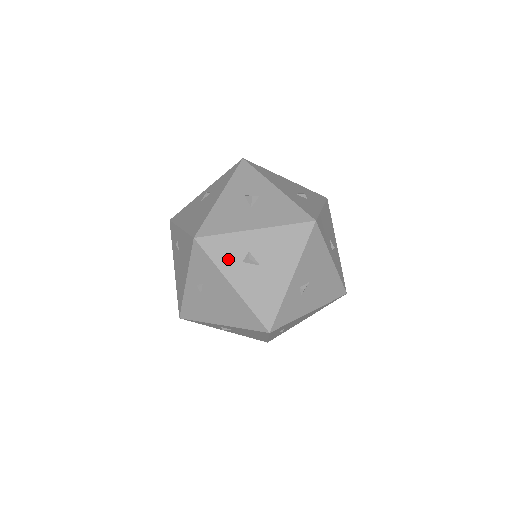
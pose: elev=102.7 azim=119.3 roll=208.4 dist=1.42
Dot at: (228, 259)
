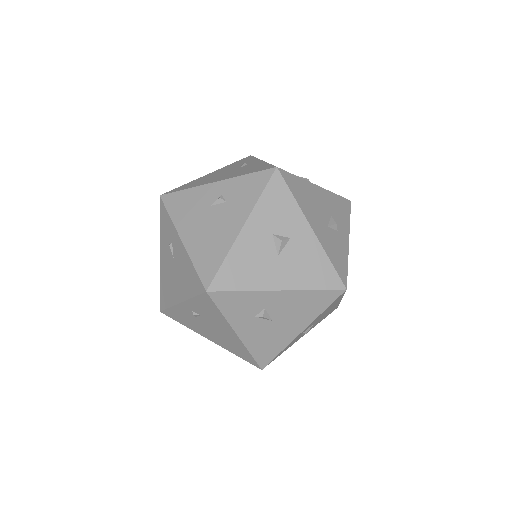
Dot at: (240, 313)
